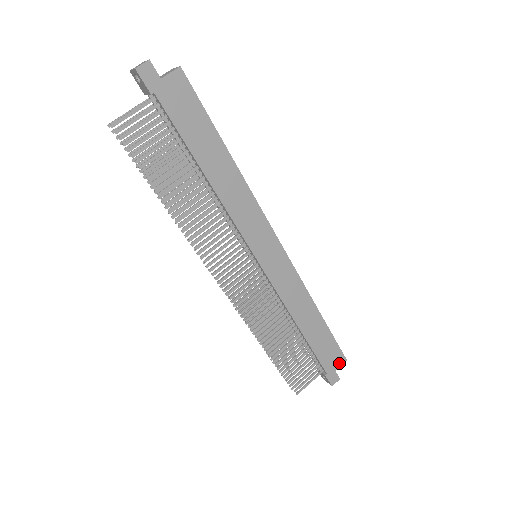
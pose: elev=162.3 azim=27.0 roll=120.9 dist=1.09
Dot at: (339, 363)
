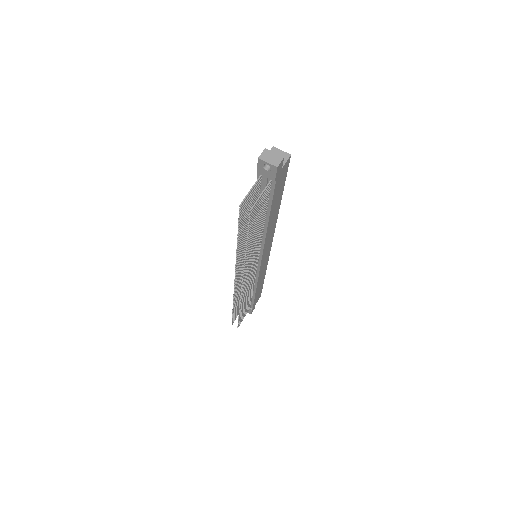
Dot at: (258, 299)
